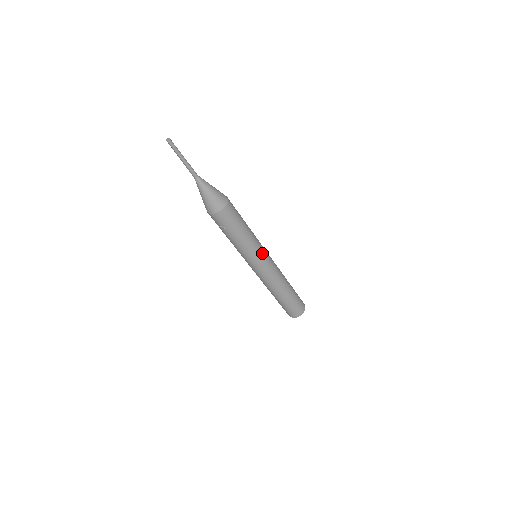
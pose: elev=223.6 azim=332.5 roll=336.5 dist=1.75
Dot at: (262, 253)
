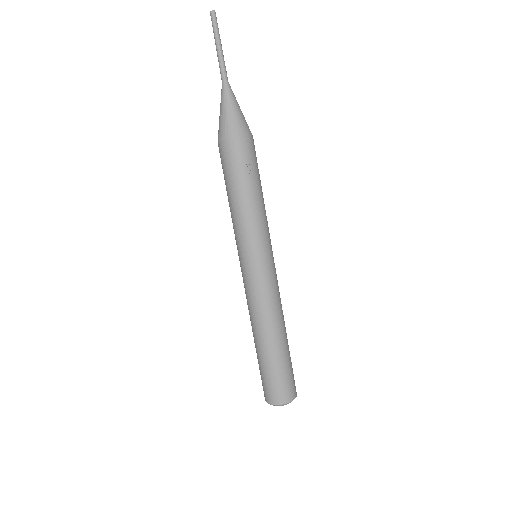
Dot at: occluded
